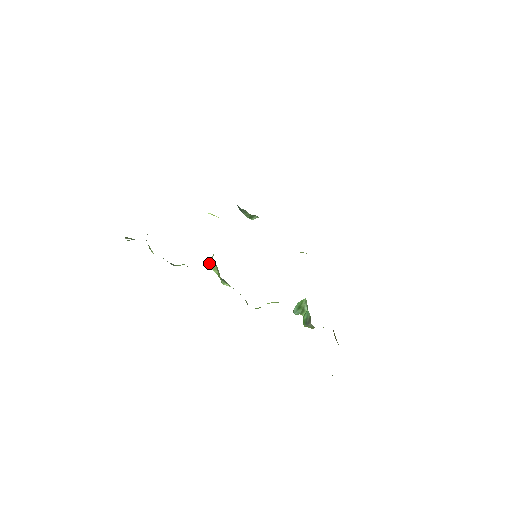
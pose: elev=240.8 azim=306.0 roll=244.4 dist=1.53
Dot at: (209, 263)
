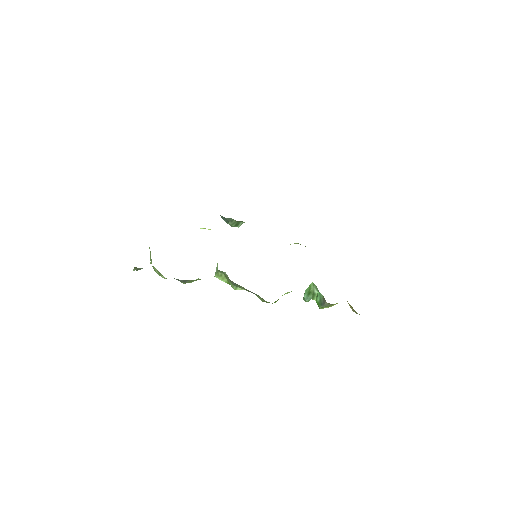
Dot at: (215, 275)
